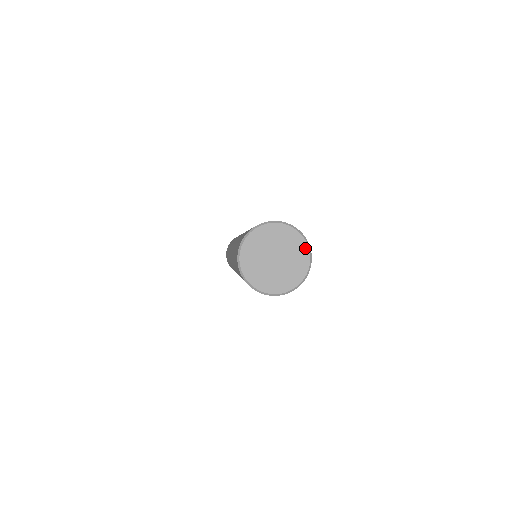
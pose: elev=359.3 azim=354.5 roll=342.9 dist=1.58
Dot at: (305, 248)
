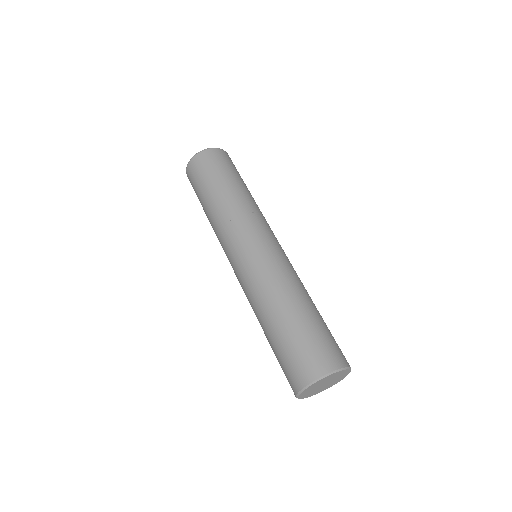
Dot at: (347, 374)
